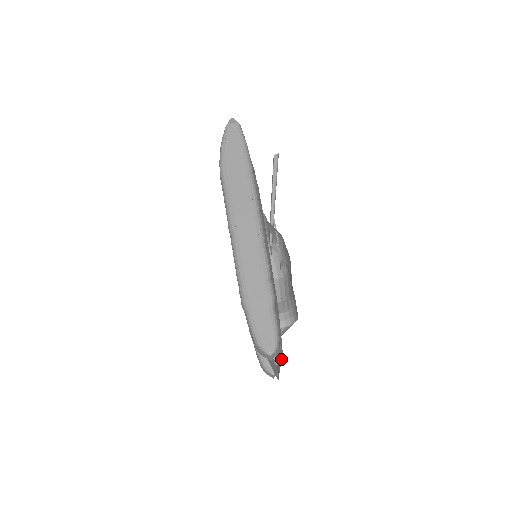
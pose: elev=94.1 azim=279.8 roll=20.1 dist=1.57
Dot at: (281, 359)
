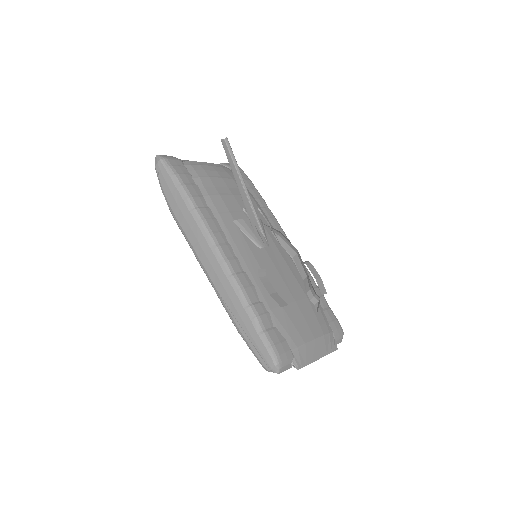
Dot at: (321, 341)
